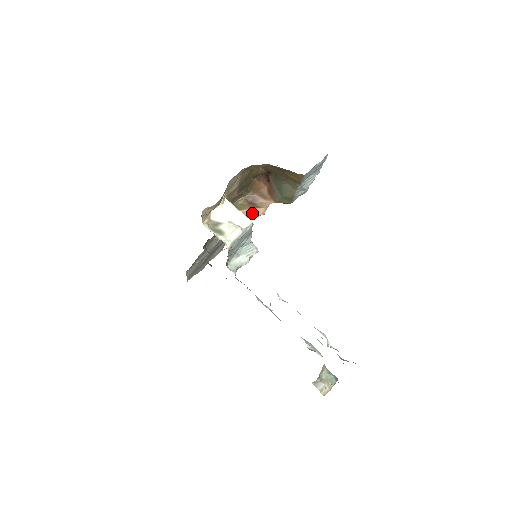
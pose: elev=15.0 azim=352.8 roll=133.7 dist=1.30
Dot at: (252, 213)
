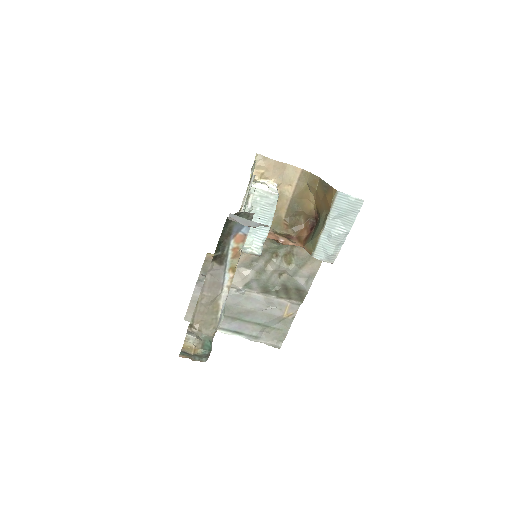
Dot at: (282, 240)
